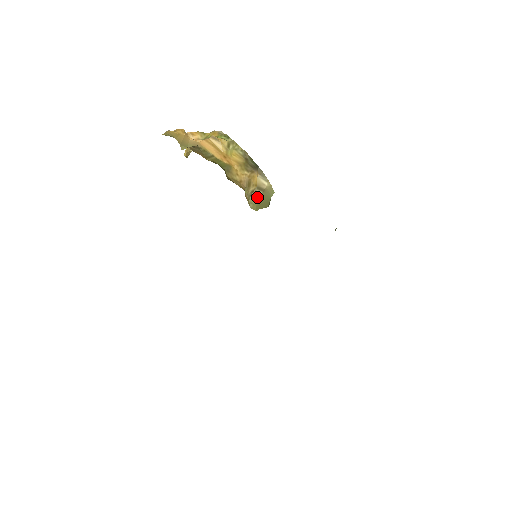
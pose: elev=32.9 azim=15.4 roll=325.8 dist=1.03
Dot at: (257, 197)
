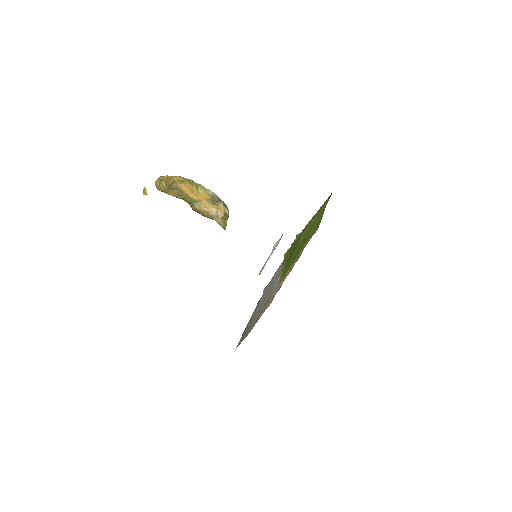
Dot at: (226, 221)
